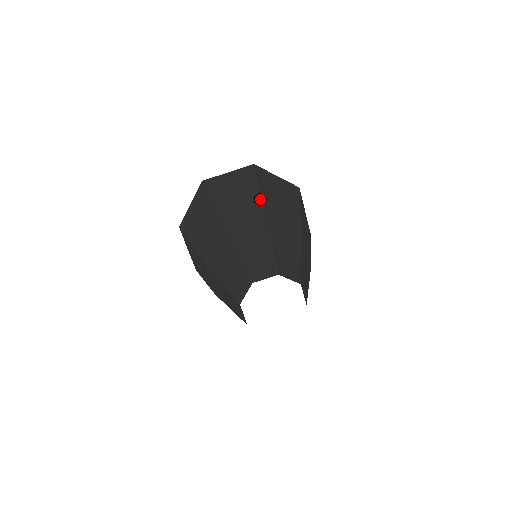
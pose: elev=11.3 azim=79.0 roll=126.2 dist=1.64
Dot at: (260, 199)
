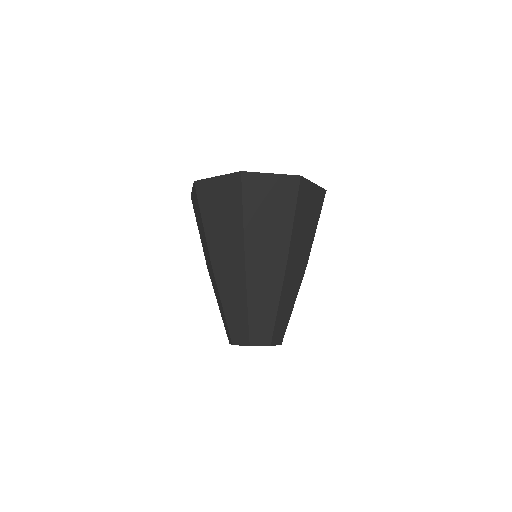
Dot at: (242, 244)
